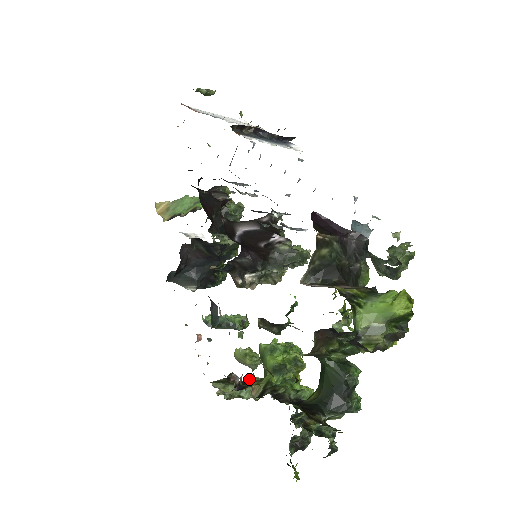
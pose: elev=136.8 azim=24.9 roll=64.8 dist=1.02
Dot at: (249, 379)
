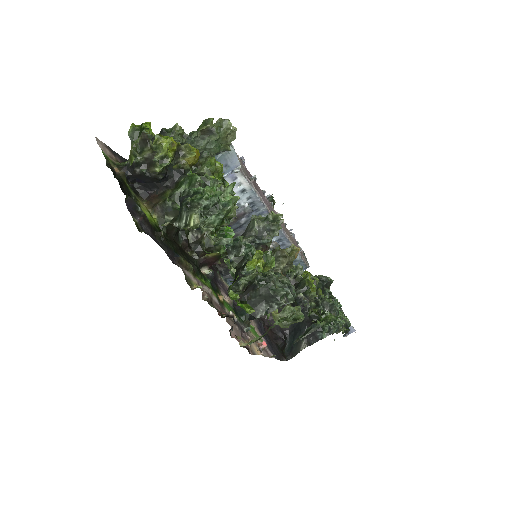
Dot at: occluded
